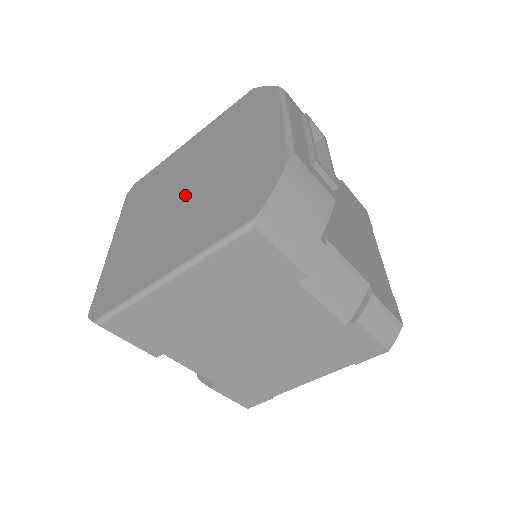
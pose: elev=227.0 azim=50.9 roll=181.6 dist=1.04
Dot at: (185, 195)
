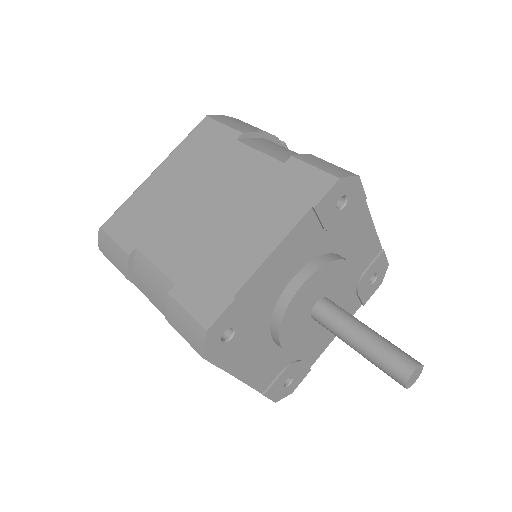
Dot at: occluded
